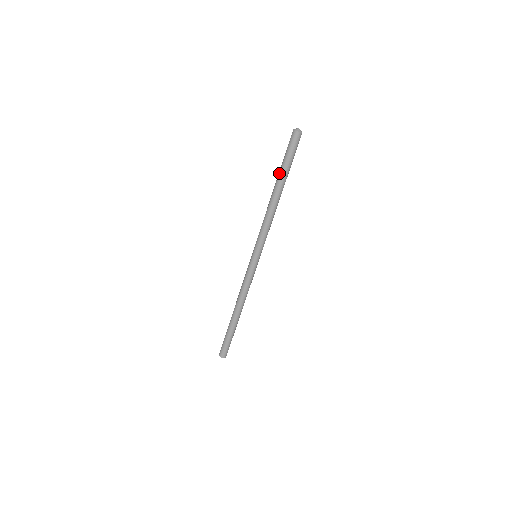
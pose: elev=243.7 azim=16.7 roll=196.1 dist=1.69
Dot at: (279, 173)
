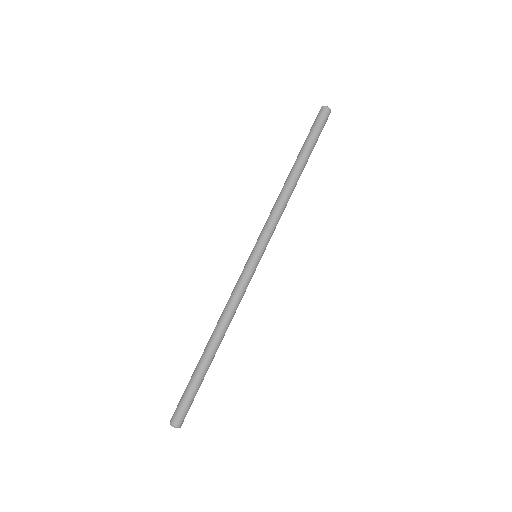
Dot at: (300, 150)
